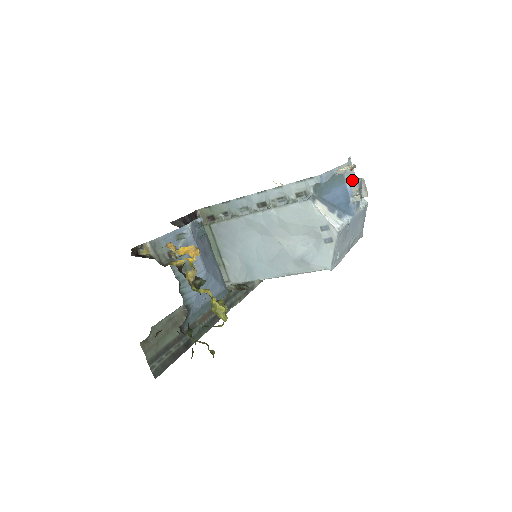
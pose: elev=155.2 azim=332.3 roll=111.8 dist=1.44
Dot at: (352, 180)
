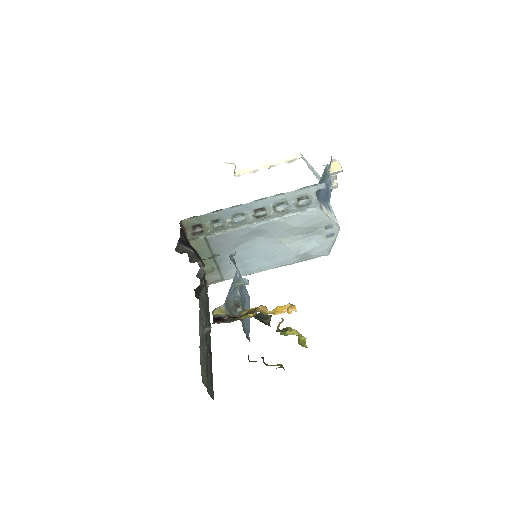
Dot at: occluded
